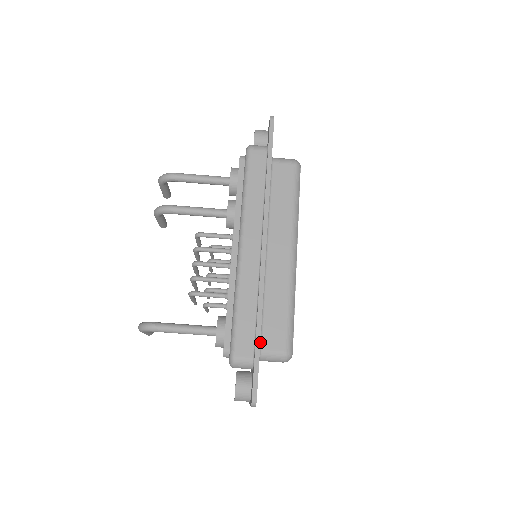
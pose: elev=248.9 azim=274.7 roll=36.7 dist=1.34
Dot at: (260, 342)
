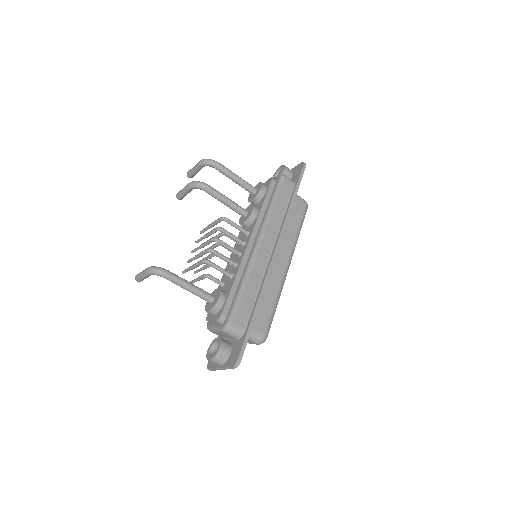
Dot at: occluded
